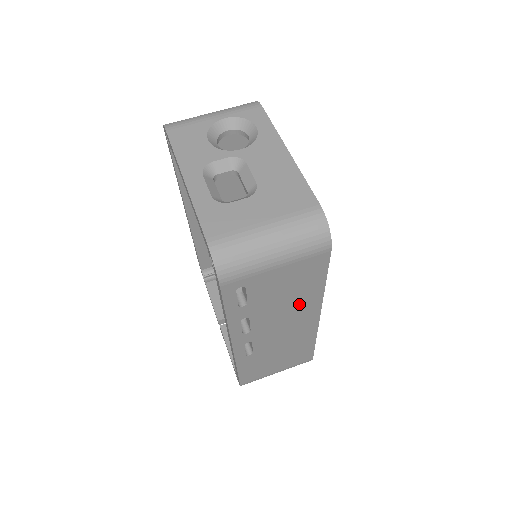
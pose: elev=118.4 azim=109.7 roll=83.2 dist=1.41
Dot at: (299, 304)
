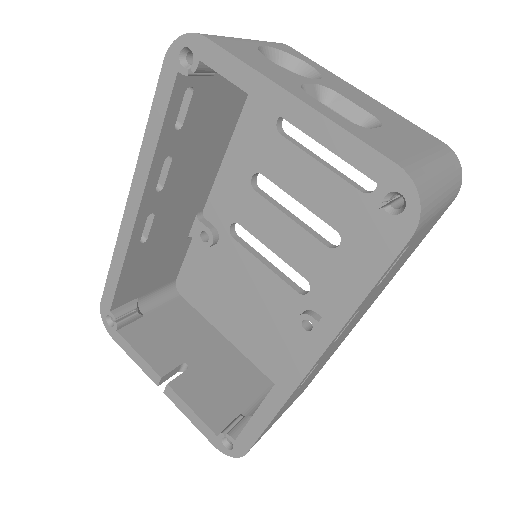
Dot at: (381, 289)
